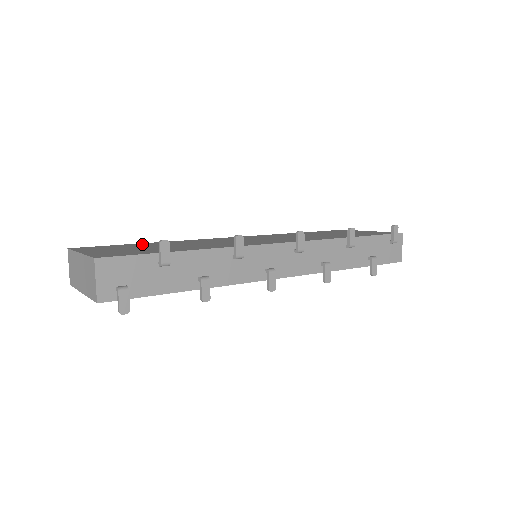
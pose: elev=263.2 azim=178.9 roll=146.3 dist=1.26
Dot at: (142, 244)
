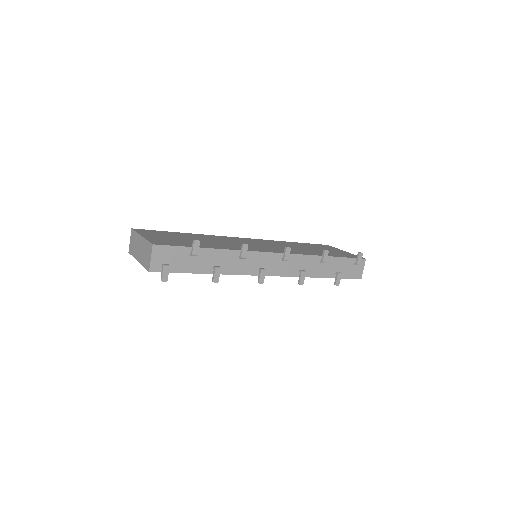
Dot at: (180, 234)
